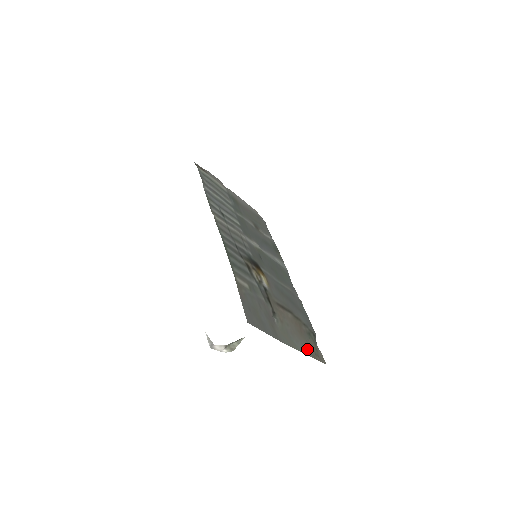
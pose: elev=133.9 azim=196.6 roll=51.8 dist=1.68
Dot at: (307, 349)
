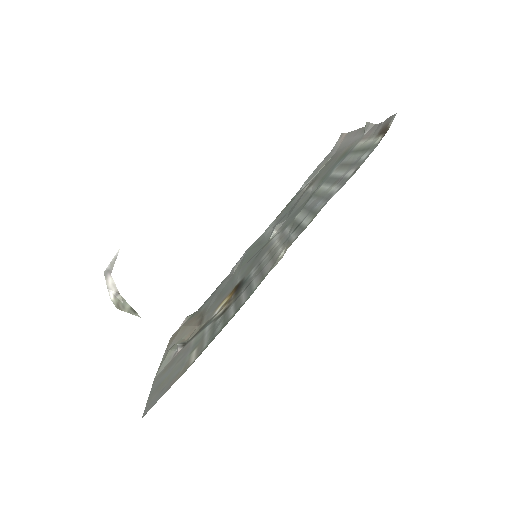
Dot at: (171, 344)
